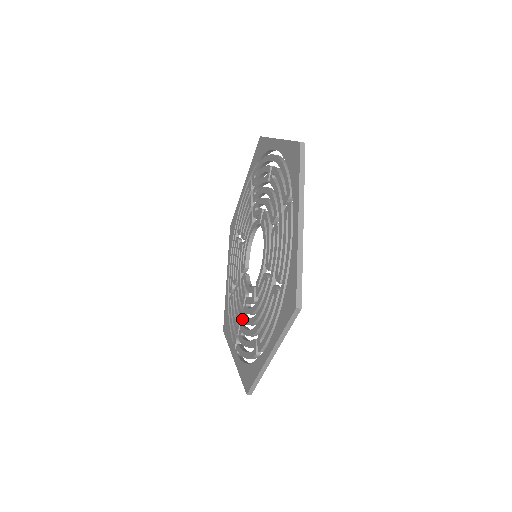
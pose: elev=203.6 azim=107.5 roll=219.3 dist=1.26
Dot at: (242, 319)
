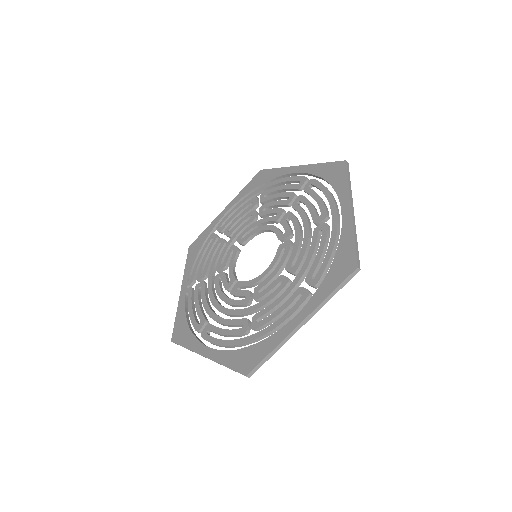
Dot at: (209, 280)
